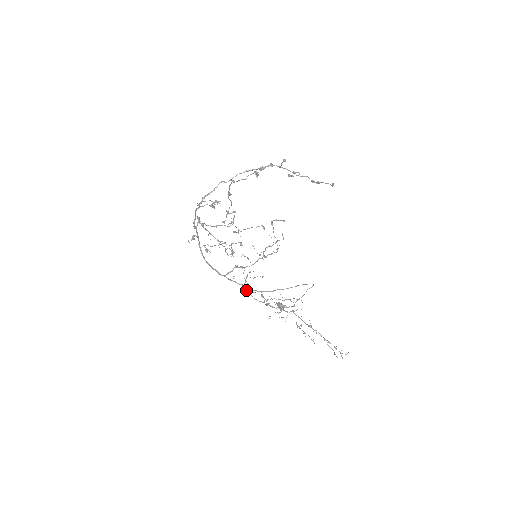
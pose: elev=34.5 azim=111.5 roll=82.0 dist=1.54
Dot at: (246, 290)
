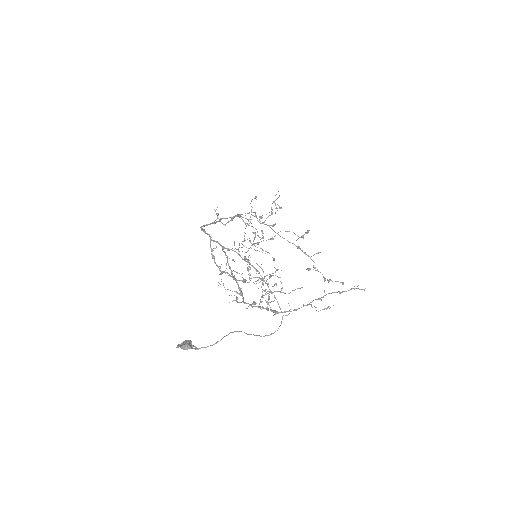
Dot at: (224, 252)
